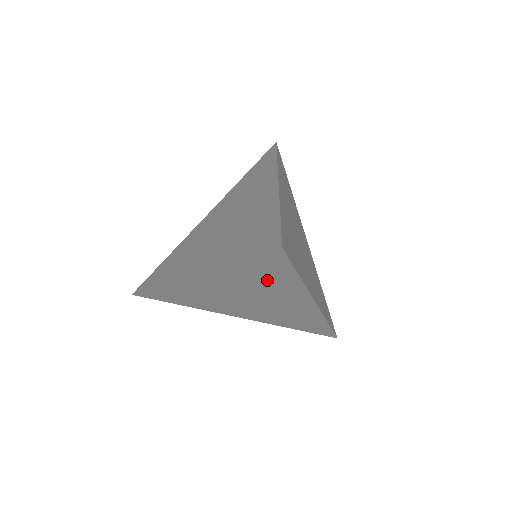
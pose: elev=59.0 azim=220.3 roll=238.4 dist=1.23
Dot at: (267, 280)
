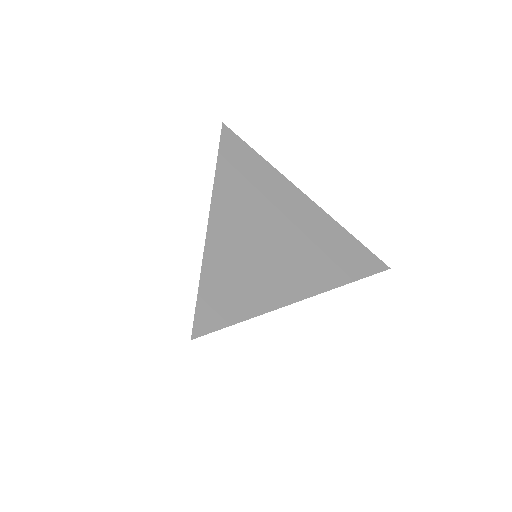
Dot at: occluded
